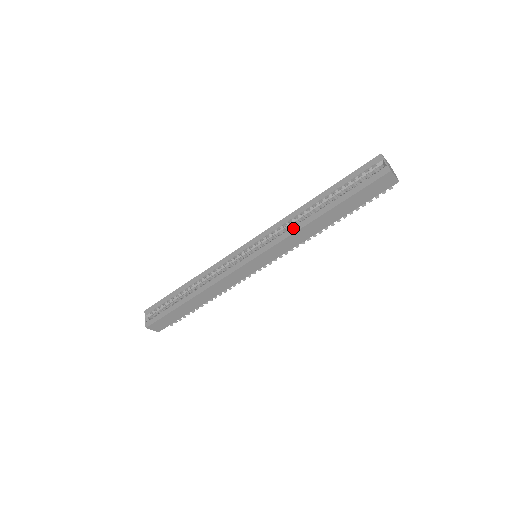
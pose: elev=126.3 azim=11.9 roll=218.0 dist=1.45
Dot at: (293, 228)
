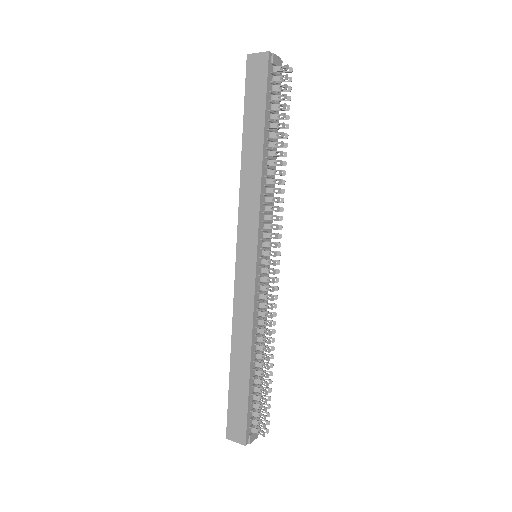
Dot at: occluded
